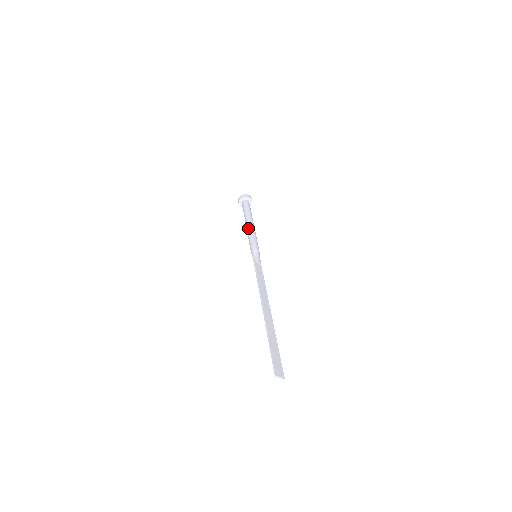
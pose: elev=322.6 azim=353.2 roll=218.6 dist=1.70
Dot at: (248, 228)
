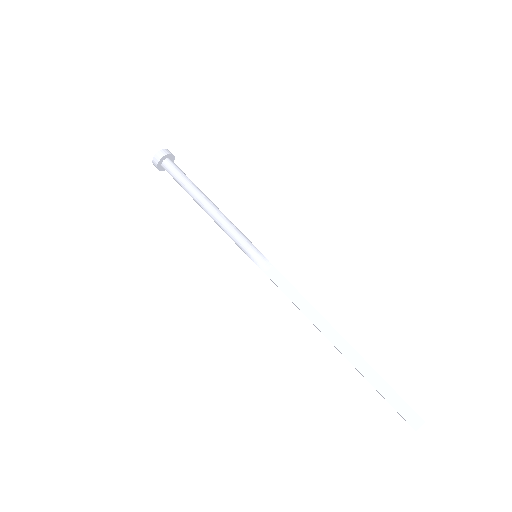
Dot at: occluded
